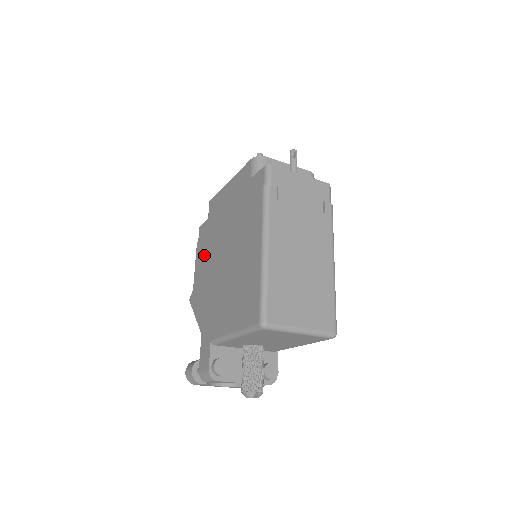
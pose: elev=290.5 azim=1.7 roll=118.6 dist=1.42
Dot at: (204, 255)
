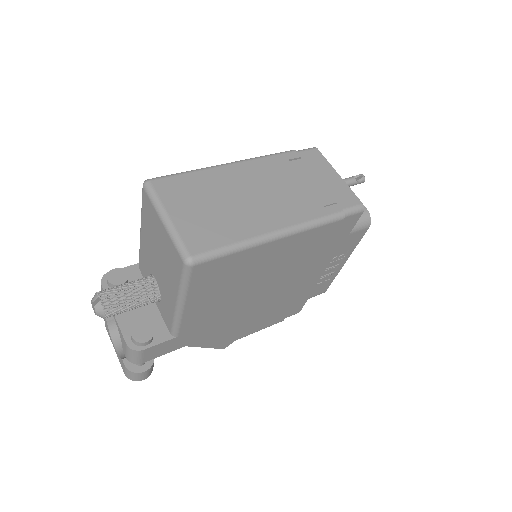
Dot at: occluded
